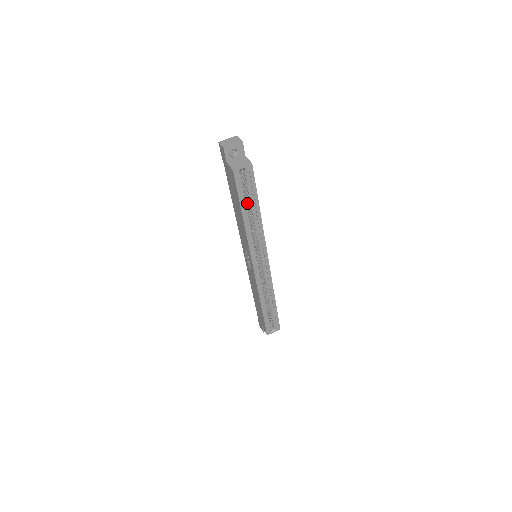
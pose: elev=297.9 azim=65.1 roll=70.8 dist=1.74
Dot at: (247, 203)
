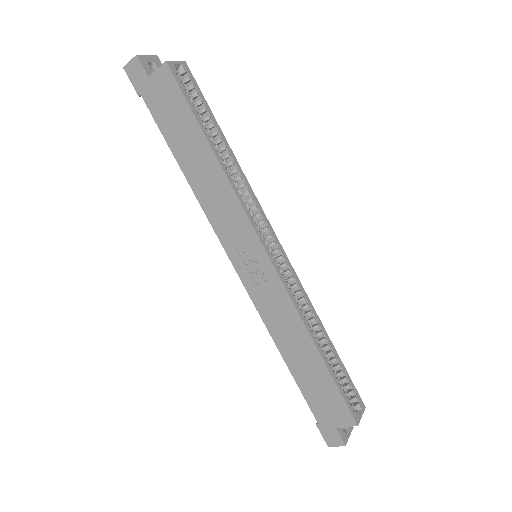
Dot at: occluded
